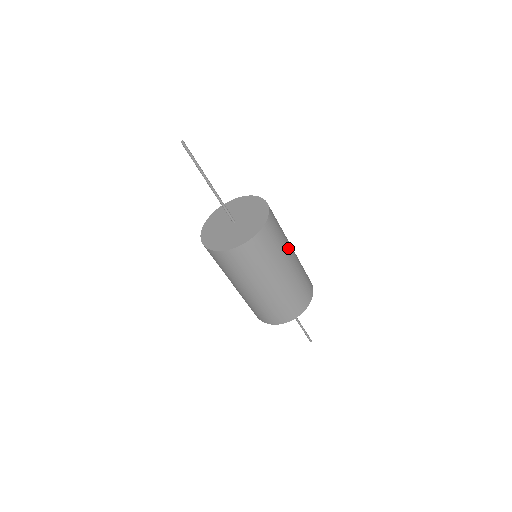
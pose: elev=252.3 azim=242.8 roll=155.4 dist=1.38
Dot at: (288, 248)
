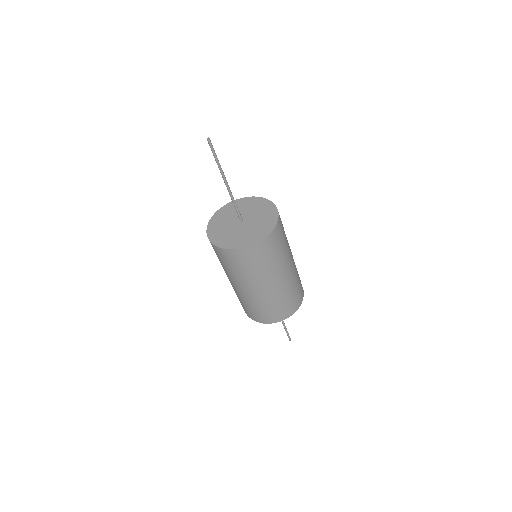
Dot at: (289, 255)
